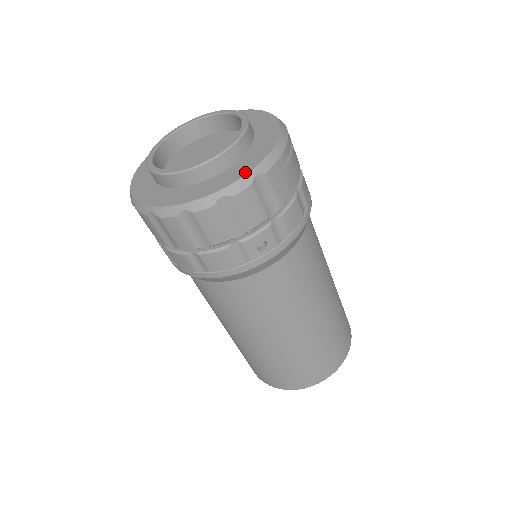
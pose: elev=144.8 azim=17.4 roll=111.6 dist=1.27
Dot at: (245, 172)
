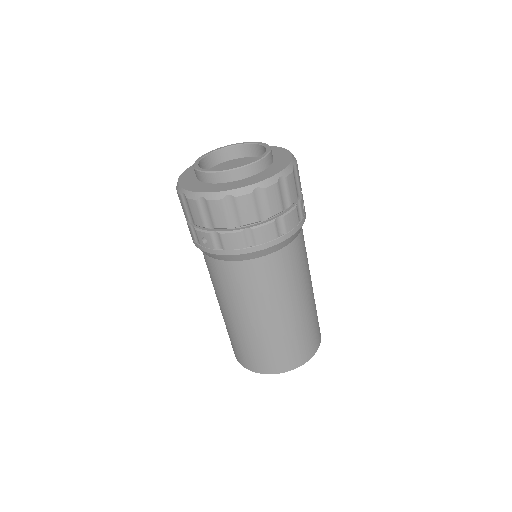
Dot at: (290, 155)
